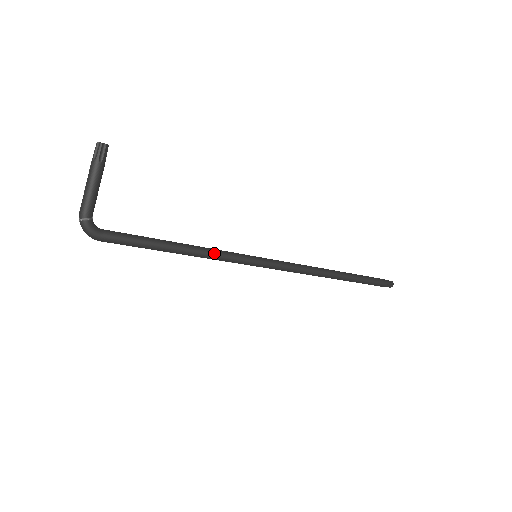
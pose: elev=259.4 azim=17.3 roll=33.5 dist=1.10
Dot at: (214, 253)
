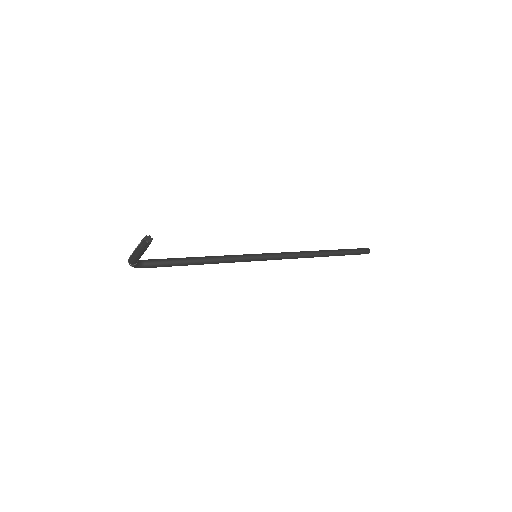
Dot at: (222, 262)
